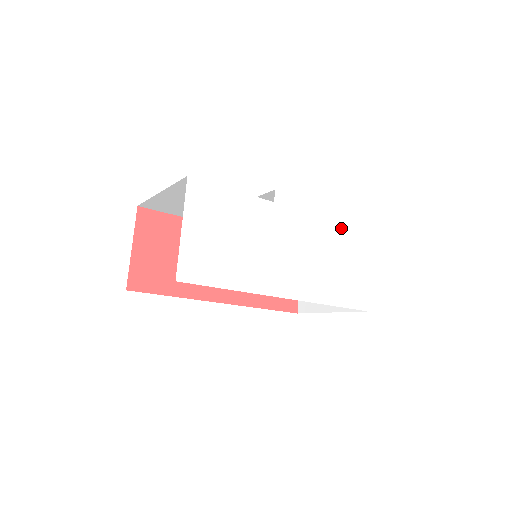
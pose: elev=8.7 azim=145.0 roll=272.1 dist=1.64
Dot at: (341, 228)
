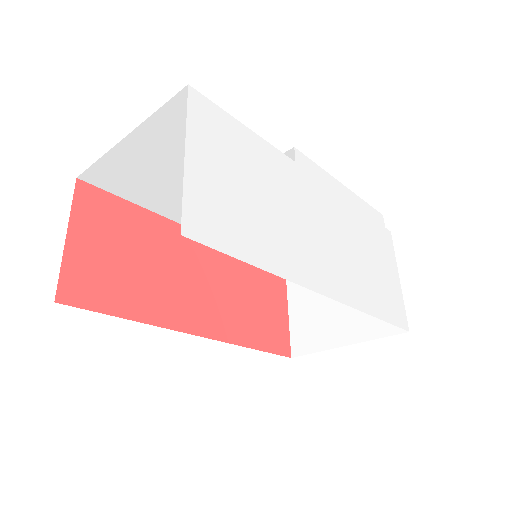
Dot at: (365, 219)
